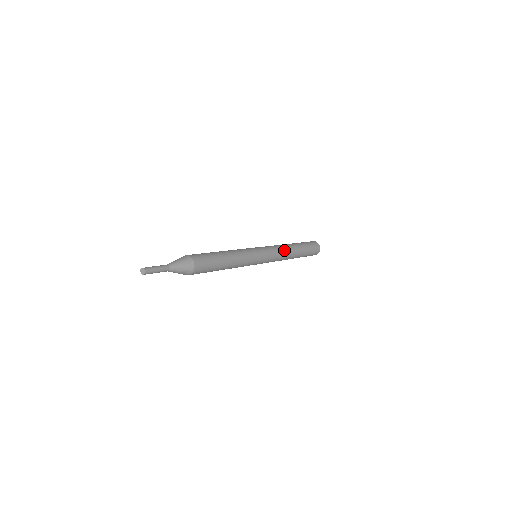
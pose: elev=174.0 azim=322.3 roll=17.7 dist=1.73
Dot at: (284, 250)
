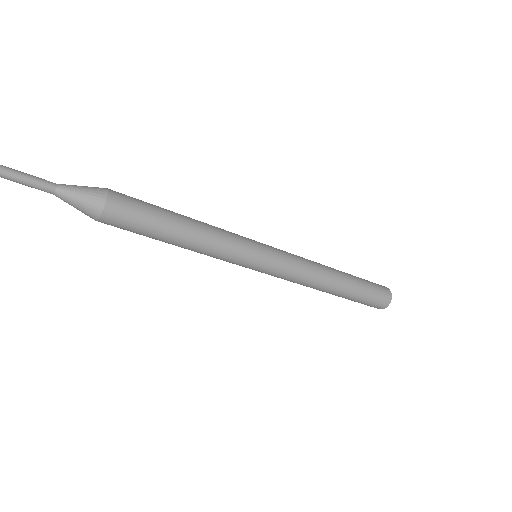
Dot at: (313, 271)
